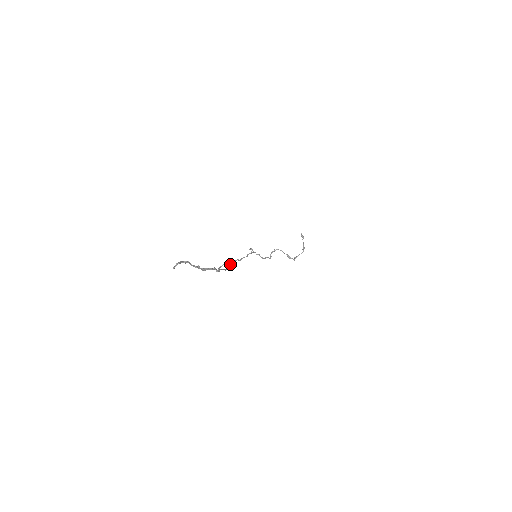
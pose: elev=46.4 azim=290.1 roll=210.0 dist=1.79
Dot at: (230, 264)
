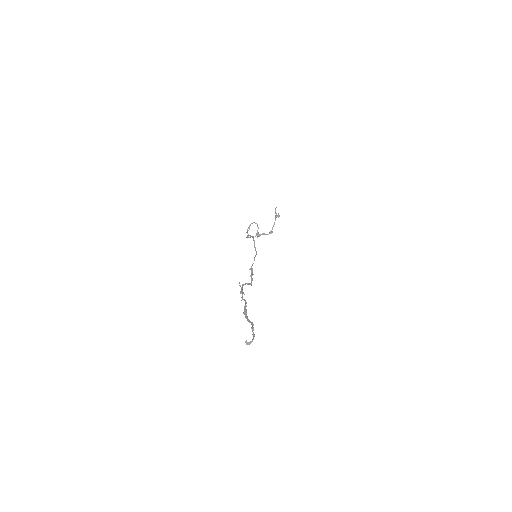
Dot at: (249, 284)
